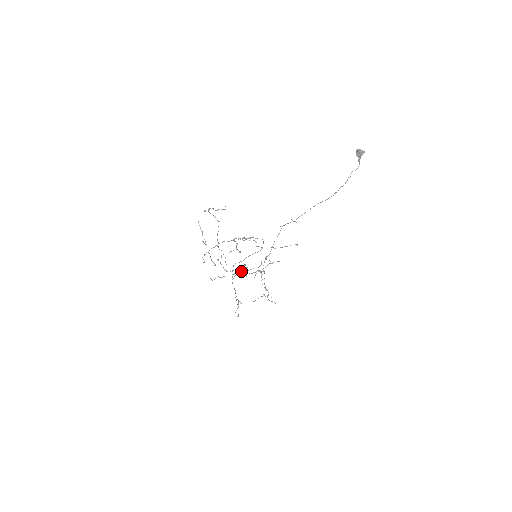
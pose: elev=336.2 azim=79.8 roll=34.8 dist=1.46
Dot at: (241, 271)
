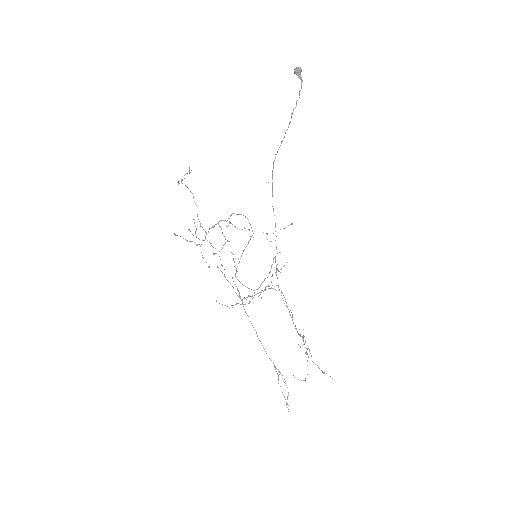
Dot at: (236, 272)
